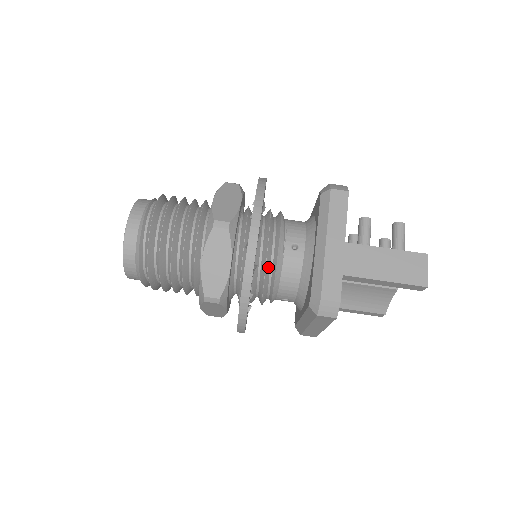
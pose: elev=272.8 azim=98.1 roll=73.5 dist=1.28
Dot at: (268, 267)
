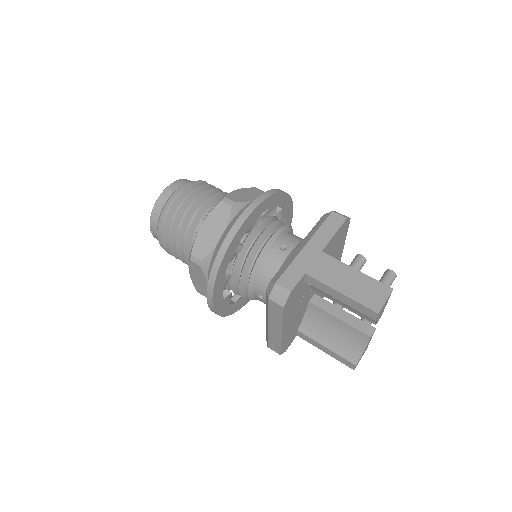
Dot at: (253, 254)
